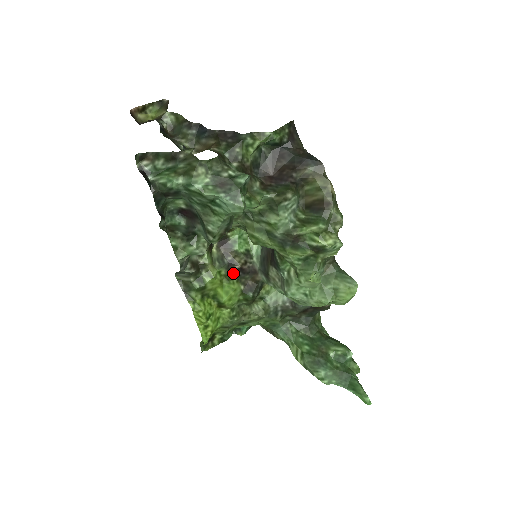
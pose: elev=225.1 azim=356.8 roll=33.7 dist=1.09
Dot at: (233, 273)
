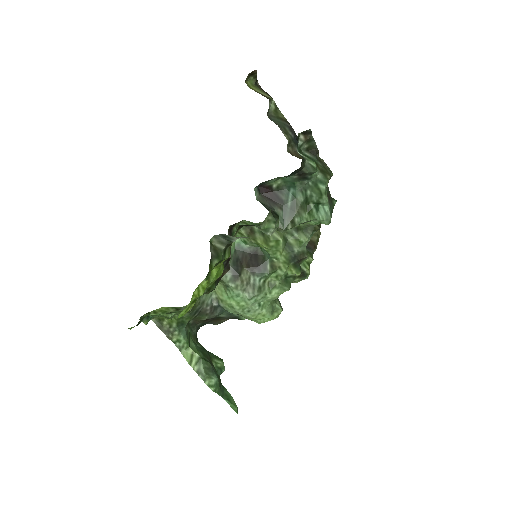
Dot at: occluded
